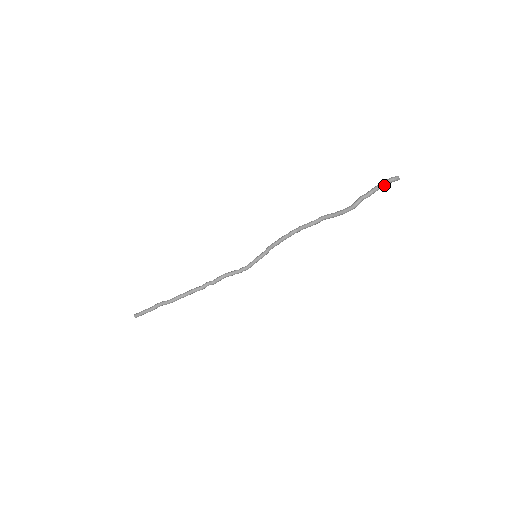
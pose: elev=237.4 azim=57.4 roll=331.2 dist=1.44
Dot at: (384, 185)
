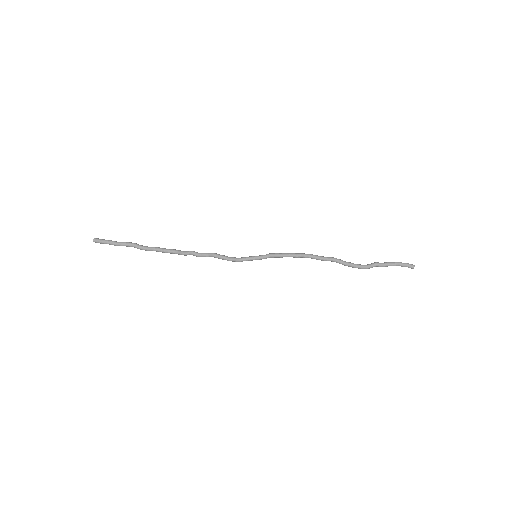
Dot at: occluded
